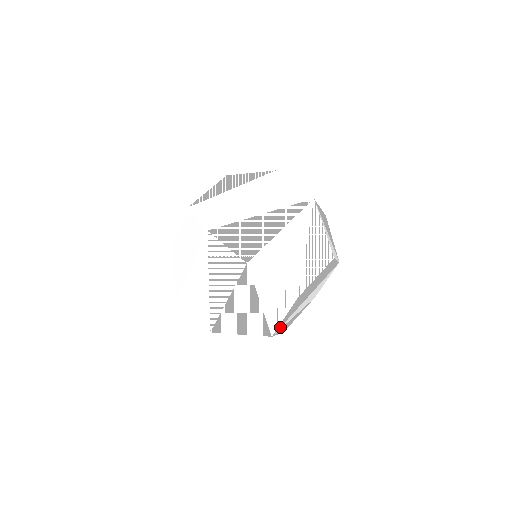
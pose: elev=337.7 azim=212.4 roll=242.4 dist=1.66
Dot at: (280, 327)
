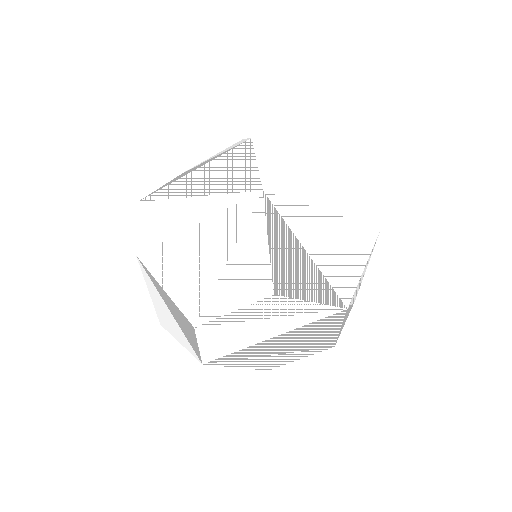
Dot at: (218, 358)
